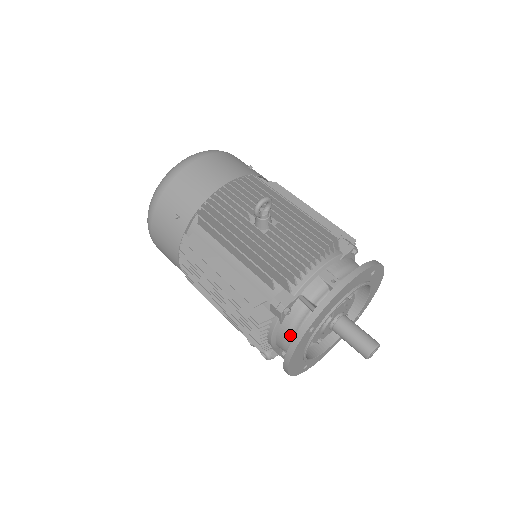
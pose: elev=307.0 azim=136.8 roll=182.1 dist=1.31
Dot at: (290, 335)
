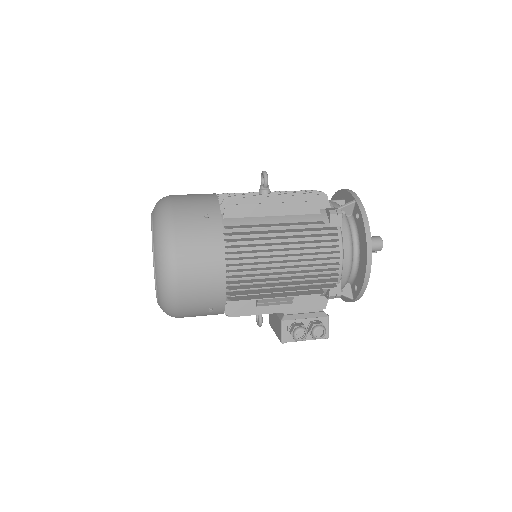
Dot at: (351, 238)
